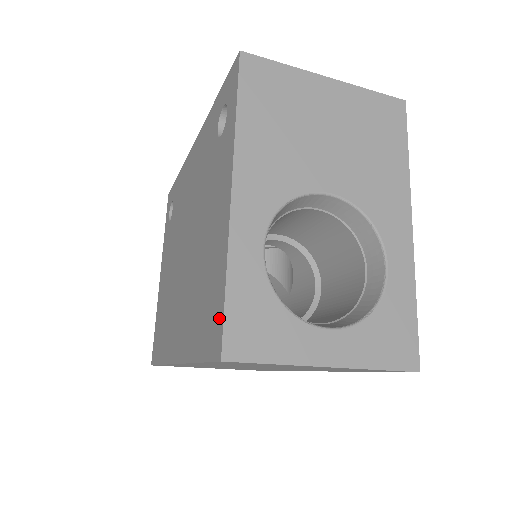
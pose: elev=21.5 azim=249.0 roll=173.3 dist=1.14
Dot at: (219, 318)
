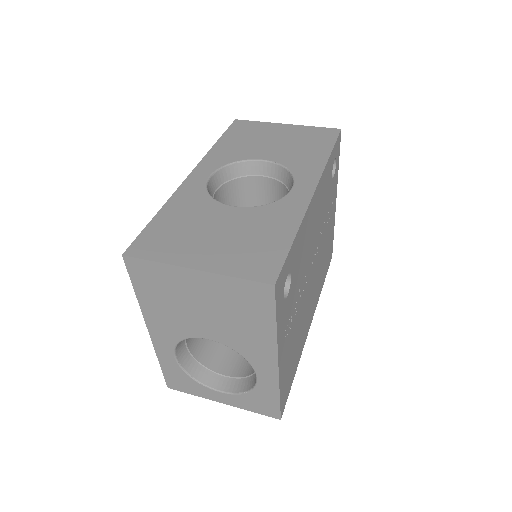
Dot at: occluded
